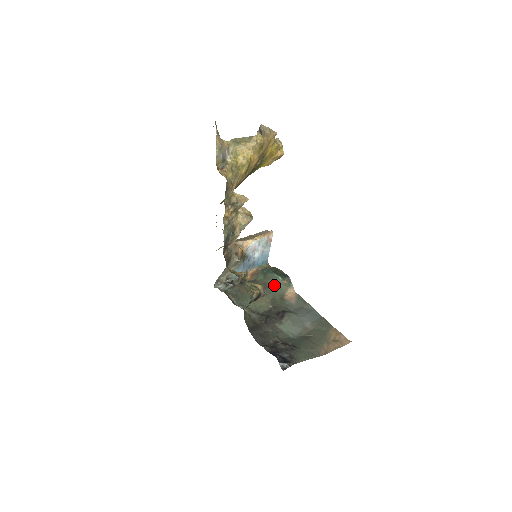
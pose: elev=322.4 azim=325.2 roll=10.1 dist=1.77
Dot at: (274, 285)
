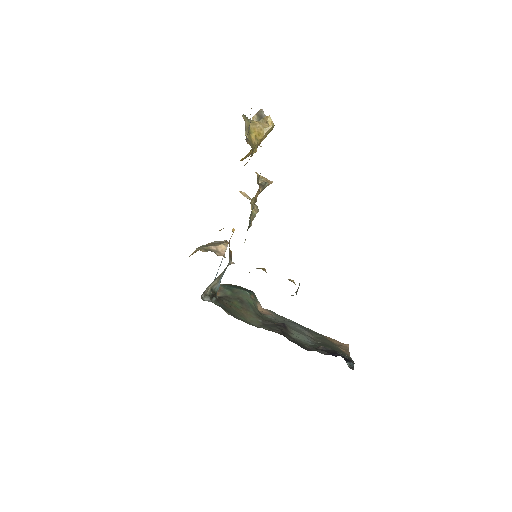
Dot at: (247, 299)
